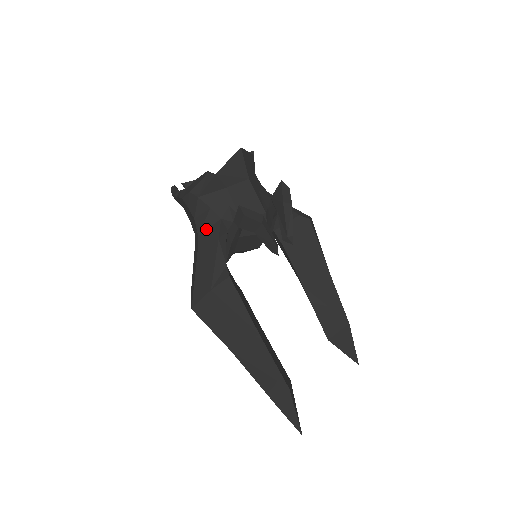
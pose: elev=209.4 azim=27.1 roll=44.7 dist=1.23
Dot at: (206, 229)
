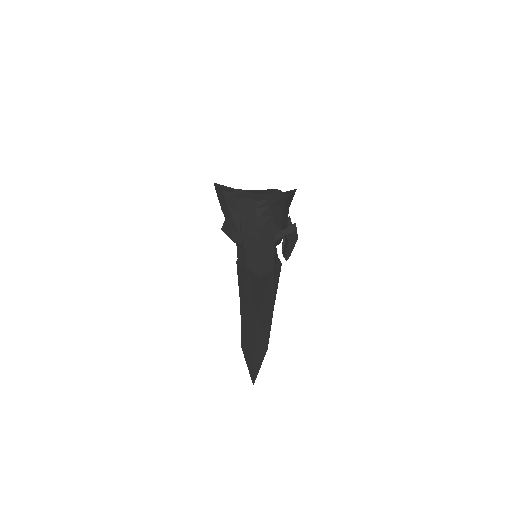
Dot at: (265, 228)
